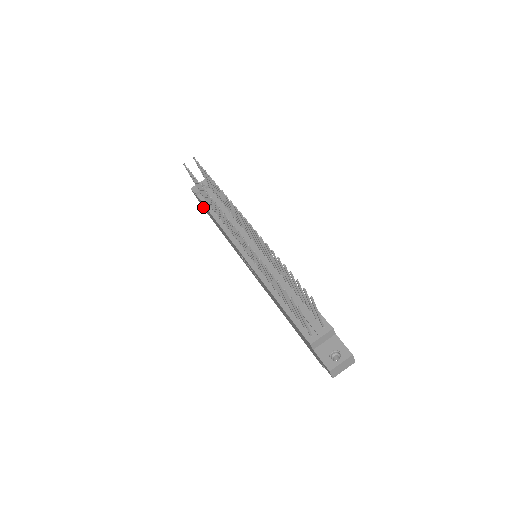
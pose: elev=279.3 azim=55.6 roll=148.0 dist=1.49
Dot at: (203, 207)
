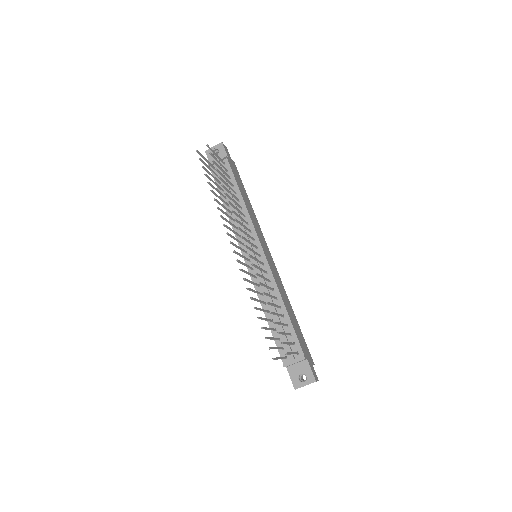
Dot at: occluded
